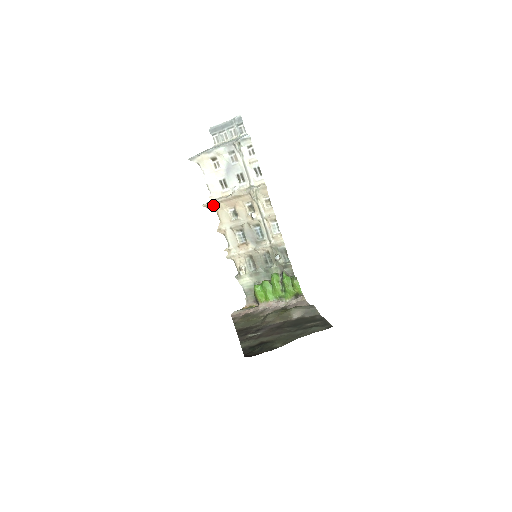
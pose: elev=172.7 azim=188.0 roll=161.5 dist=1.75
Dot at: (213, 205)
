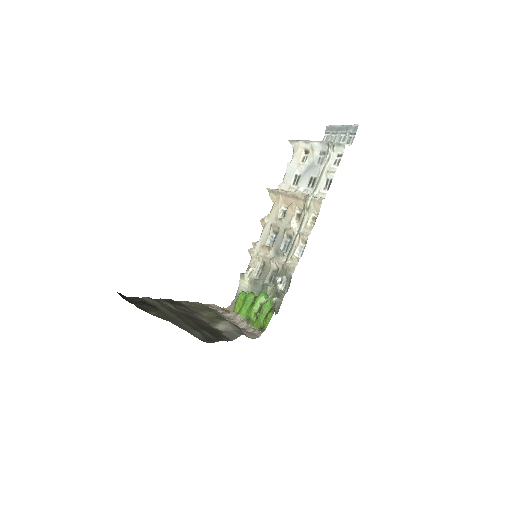
Dot at: (275, 193)
